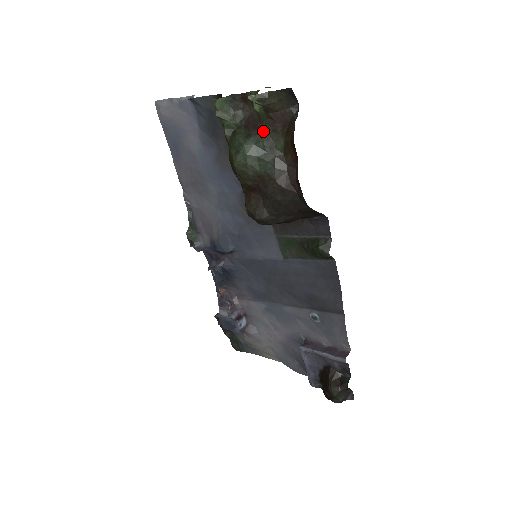
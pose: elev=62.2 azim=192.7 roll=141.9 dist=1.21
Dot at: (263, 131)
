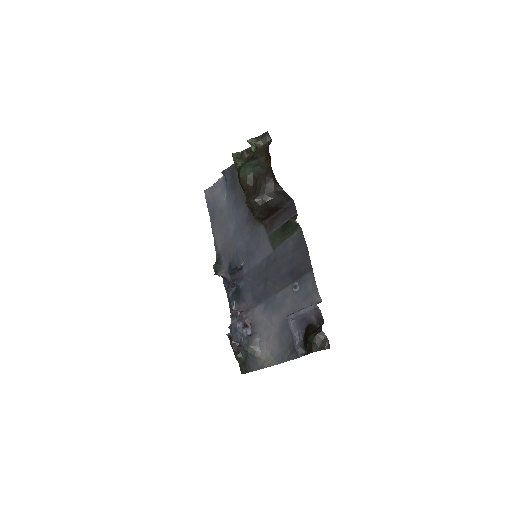
Dot at: (255, 157)
